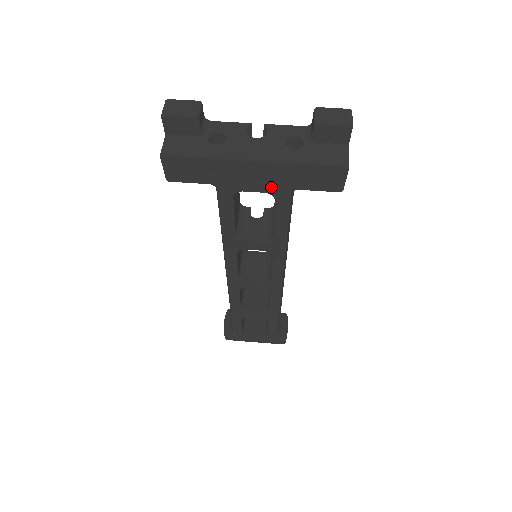
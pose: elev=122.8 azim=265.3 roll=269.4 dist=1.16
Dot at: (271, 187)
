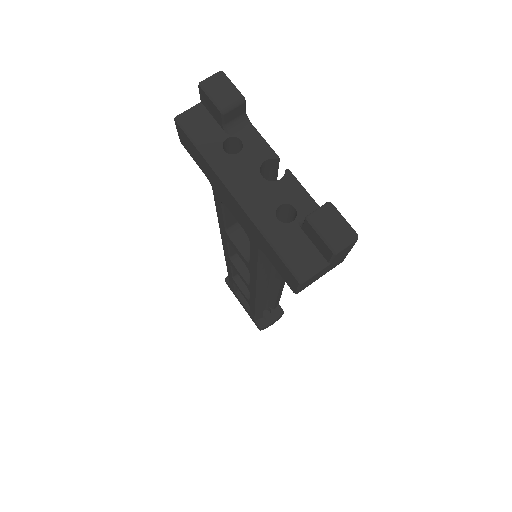
Dot at: (246, 228)
